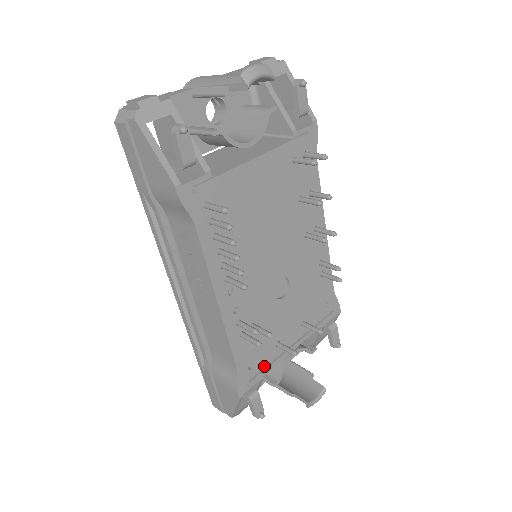
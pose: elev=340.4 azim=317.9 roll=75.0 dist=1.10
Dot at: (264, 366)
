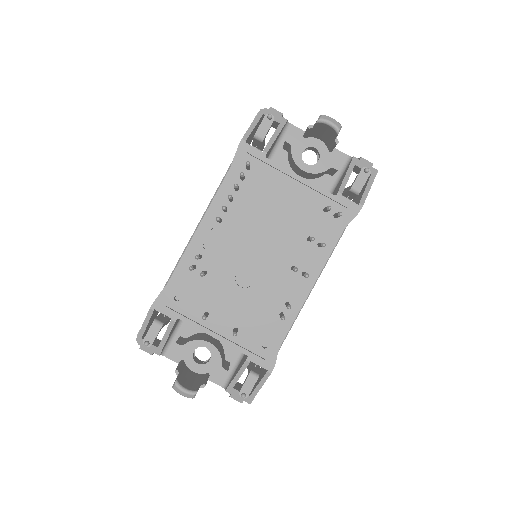
Dot at: (184, 314)
